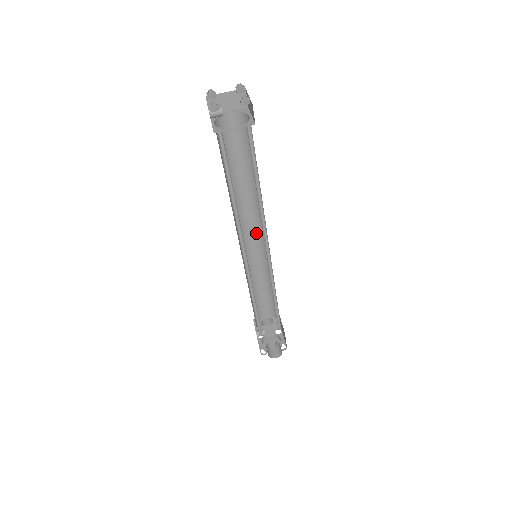
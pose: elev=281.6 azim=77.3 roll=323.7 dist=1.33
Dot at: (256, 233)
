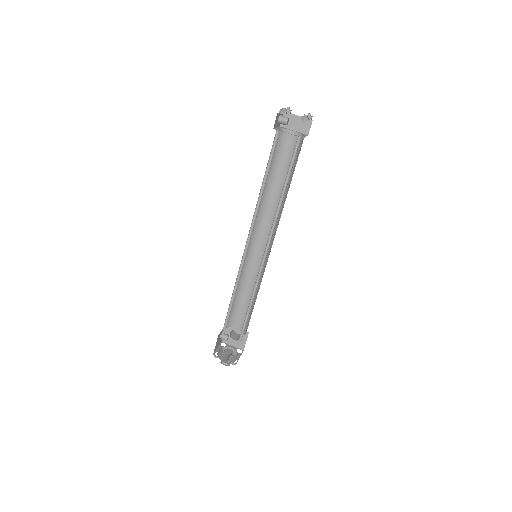
Dot at: (267, 240)
